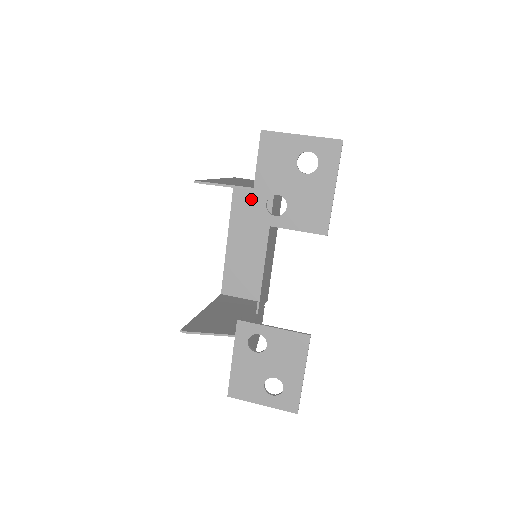
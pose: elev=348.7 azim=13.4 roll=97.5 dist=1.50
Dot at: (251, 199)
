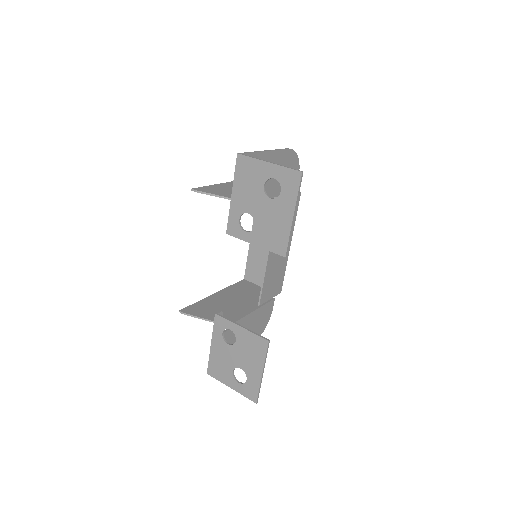
Dot at: occluded
